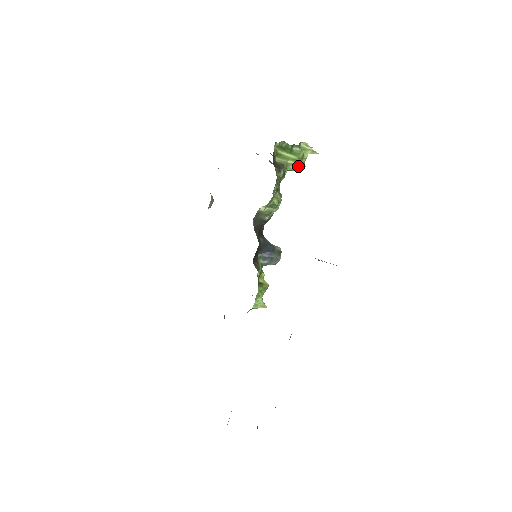
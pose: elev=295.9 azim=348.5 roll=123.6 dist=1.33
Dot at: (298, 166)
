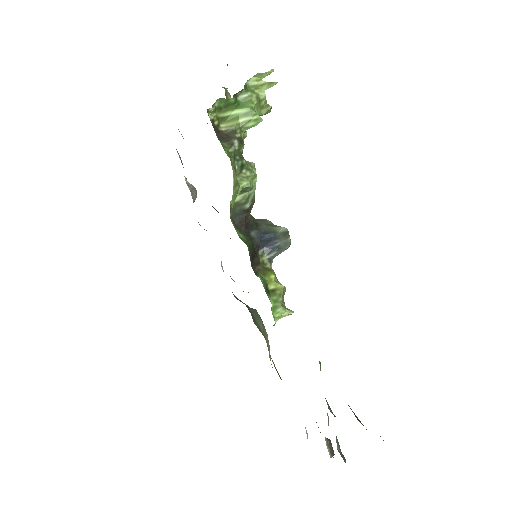
Dot at: (256, 119)
